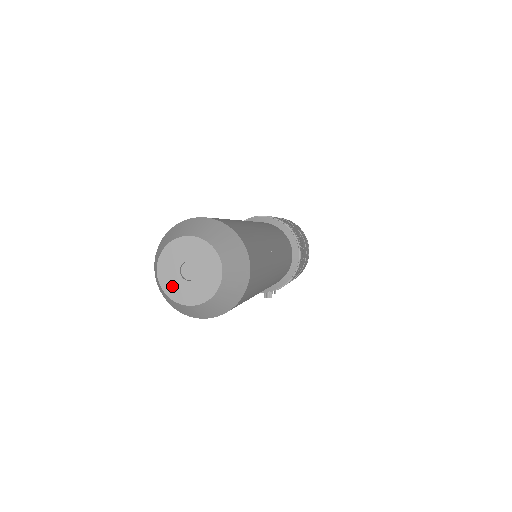
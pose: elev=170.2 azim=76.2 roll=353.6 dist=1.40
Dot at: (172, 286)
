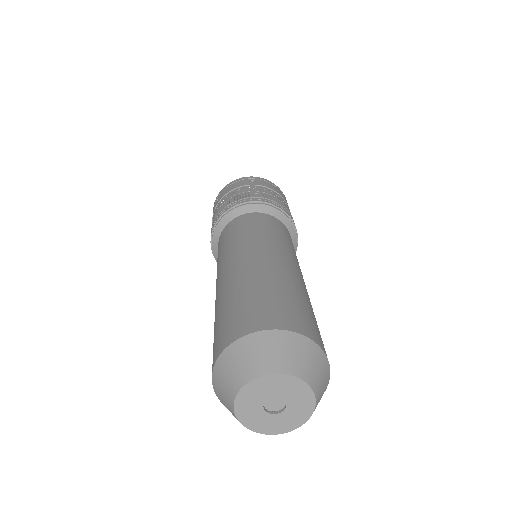
Dot at: (253, 420)
